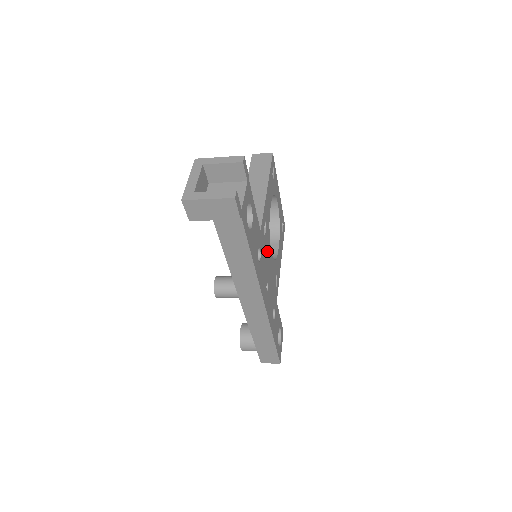
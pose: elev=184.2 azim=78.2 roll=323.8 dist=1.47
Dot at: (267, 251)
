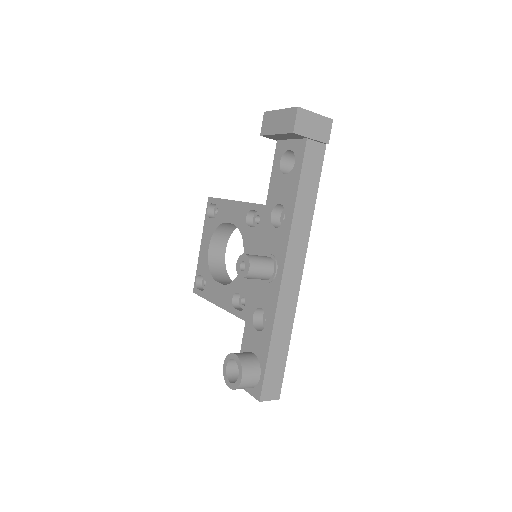
Dot at: occluded
